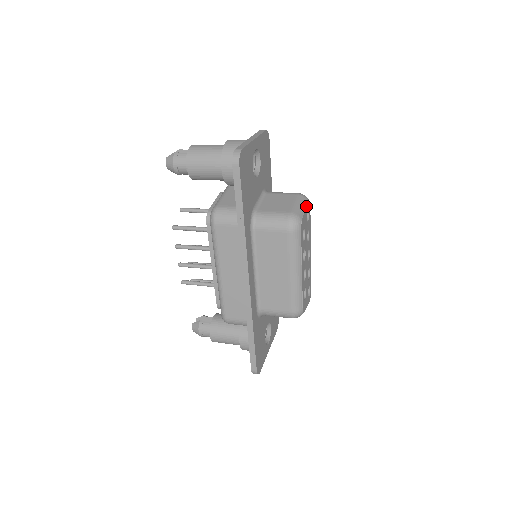
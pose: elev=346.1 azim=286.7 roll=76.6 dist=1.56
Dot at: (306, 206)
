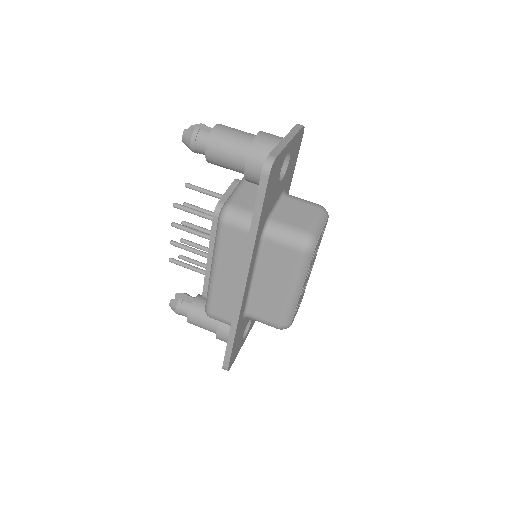
Dot at: occluded
